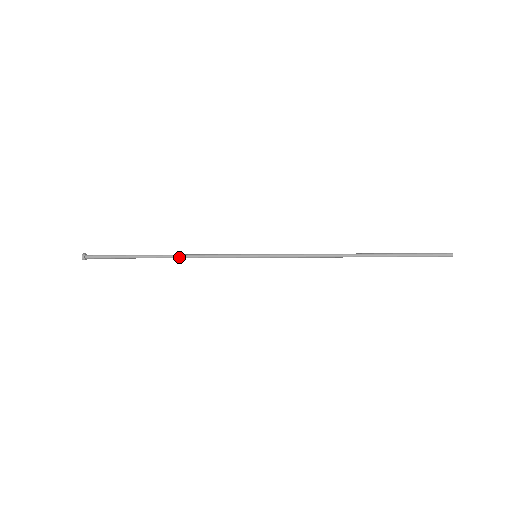
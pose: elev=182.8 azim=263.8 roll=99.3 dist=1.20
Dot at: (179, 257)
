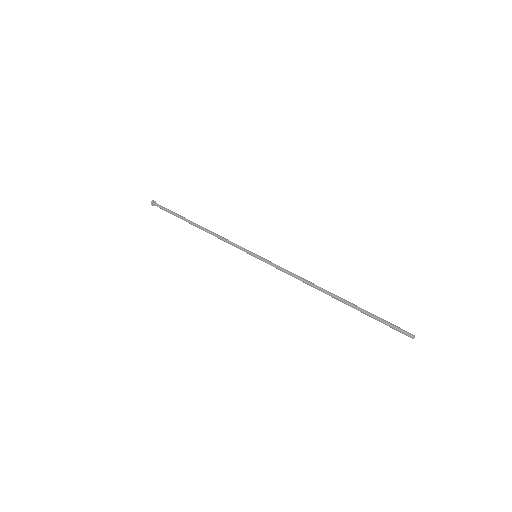
Dot at: (206, 231)
